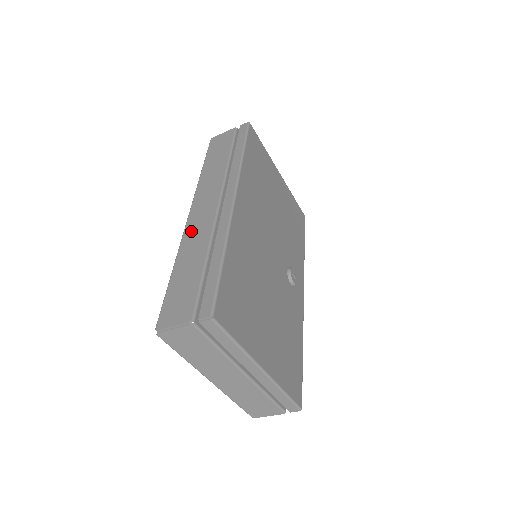
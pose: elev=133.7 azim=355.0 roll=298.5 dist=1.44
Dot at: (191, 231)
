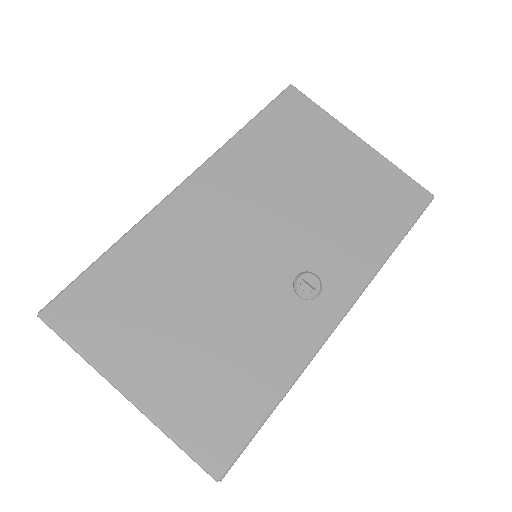
Dot at: occluded
